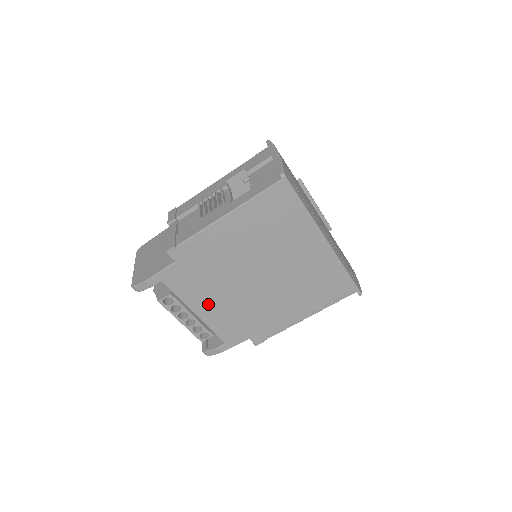
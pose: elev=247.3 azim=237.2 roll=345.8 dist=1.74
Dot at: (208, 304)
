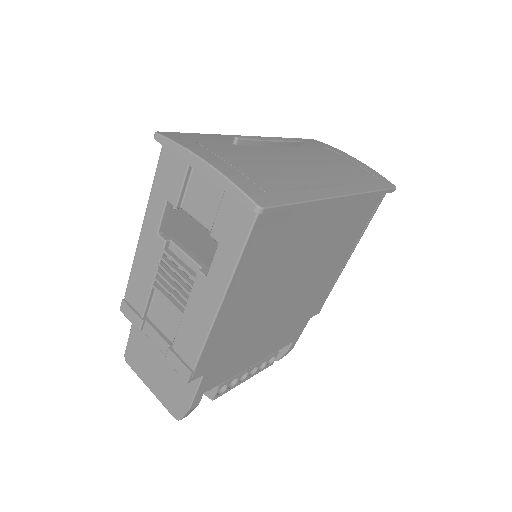
Dot at: (259, 350)
